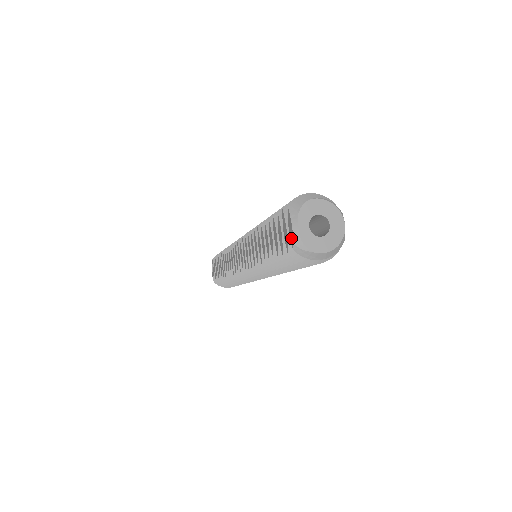
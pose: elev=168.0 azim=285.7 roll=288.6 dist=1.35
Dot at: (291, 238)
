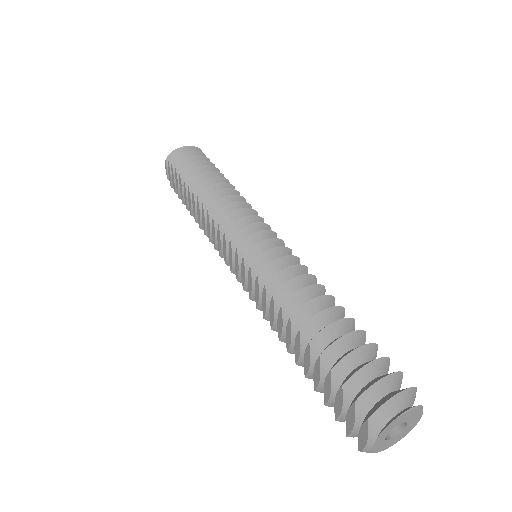
Dot at: (360, 443)
